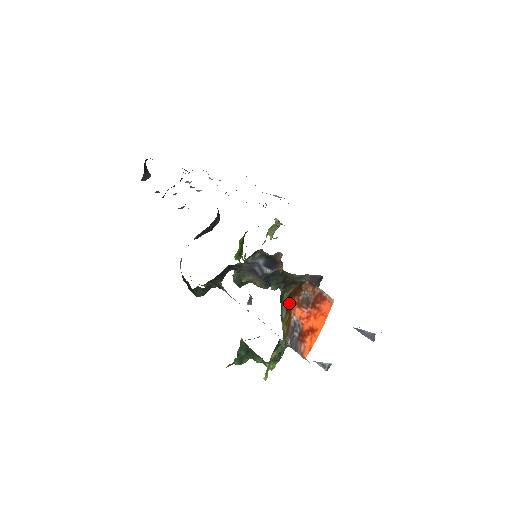
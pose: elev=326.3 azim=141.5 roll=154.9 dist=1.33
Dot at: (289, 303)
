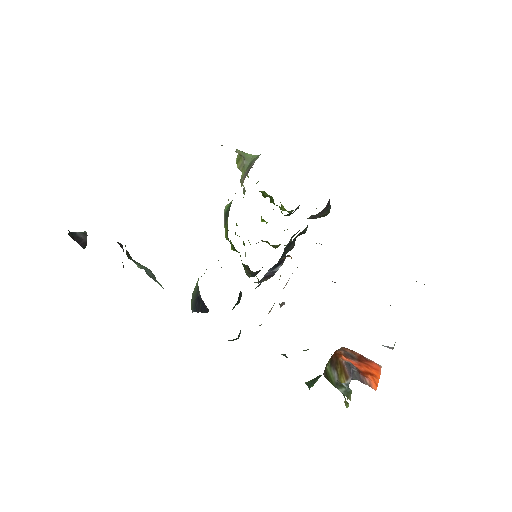
Dot at: (334, 361)
